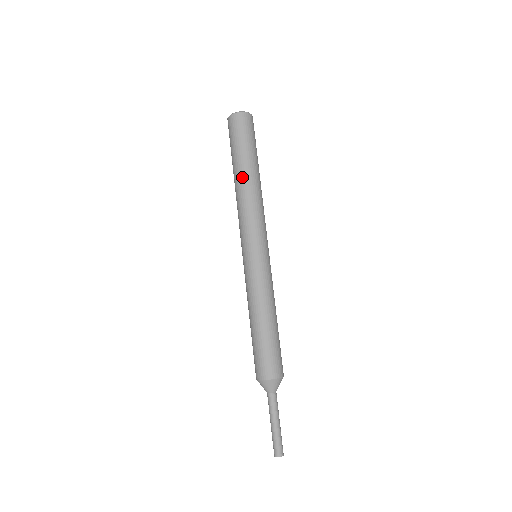
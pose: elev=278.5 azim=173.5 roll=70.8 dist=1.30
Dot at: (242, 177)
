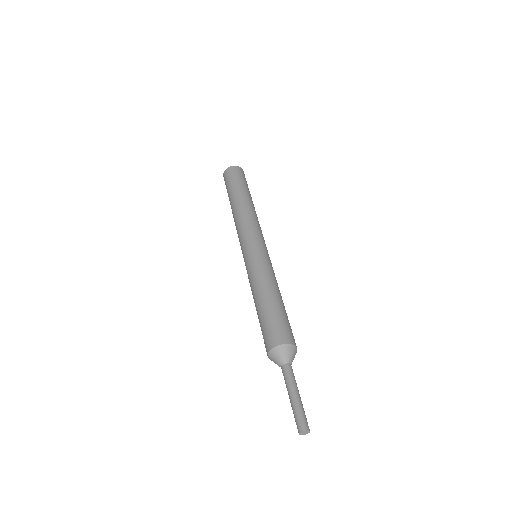
Dot at: (232, 207)
